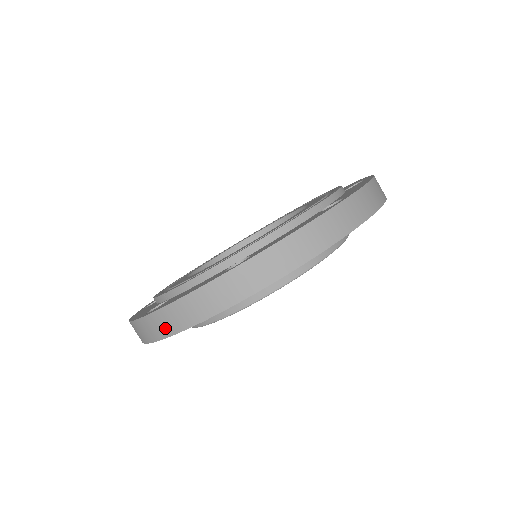
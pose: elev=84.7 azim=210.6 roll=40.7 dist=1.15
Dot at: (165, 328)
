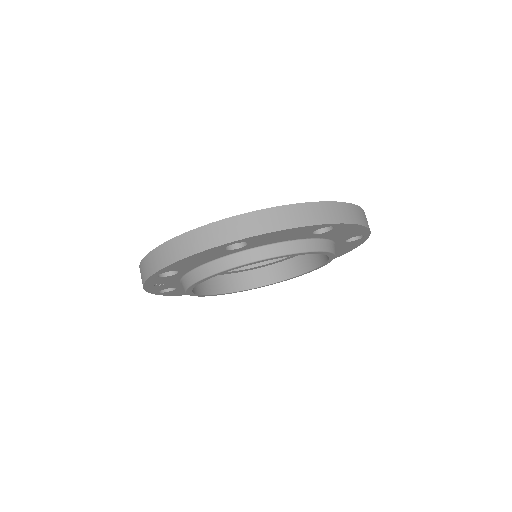
Dot at: (162, 260)
